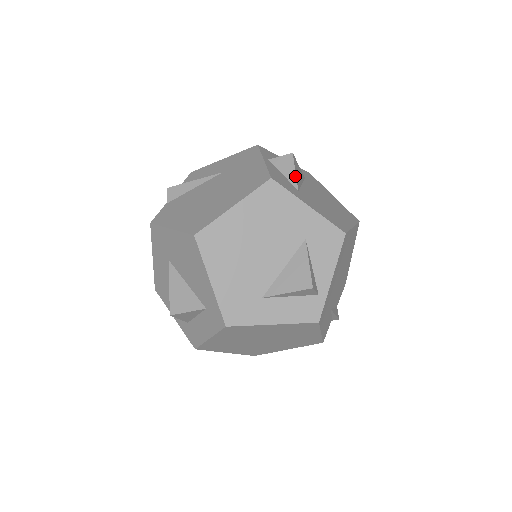
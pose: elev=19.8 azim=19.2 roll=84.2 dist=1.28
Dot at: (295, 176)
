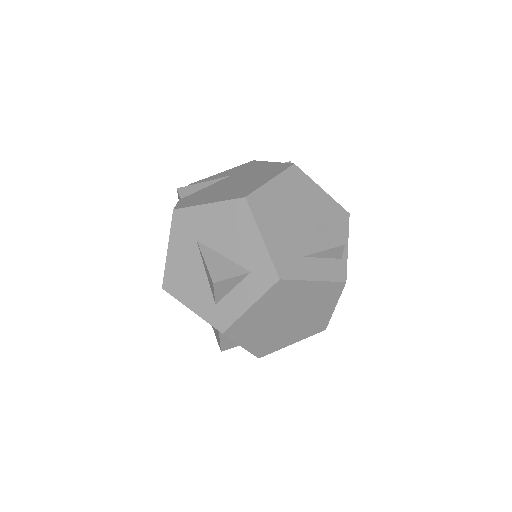
Dot at: occluded
